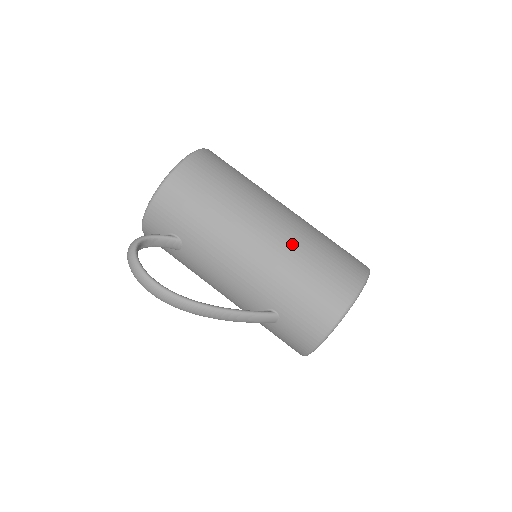
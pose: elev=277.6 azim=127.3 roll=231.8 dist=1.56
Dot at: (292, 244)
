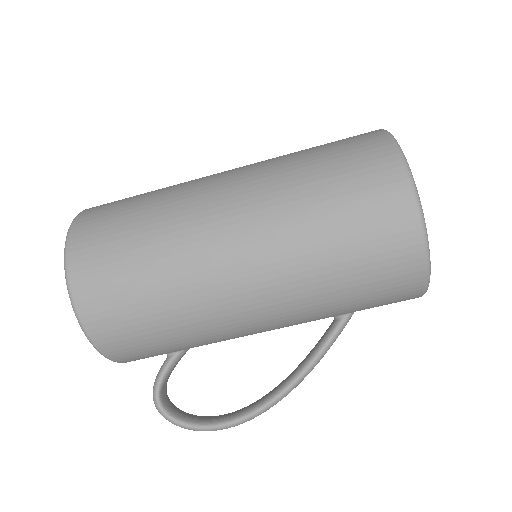
Dot at: (289, 265)
